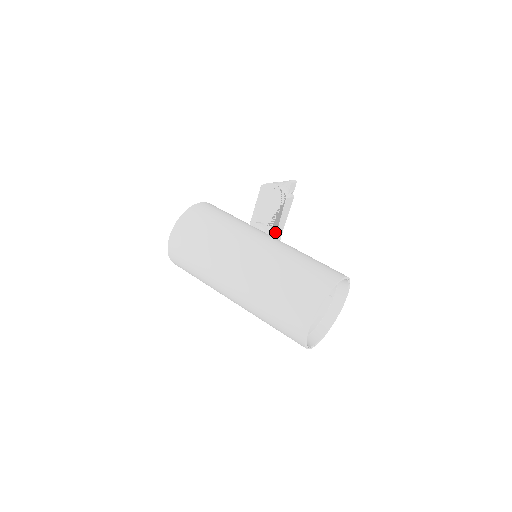
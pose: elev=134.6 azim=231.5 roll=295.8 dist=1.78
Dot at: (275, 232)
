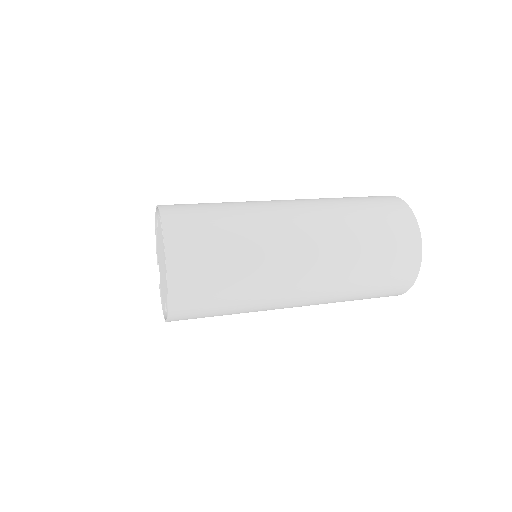
Dot at: occluded
